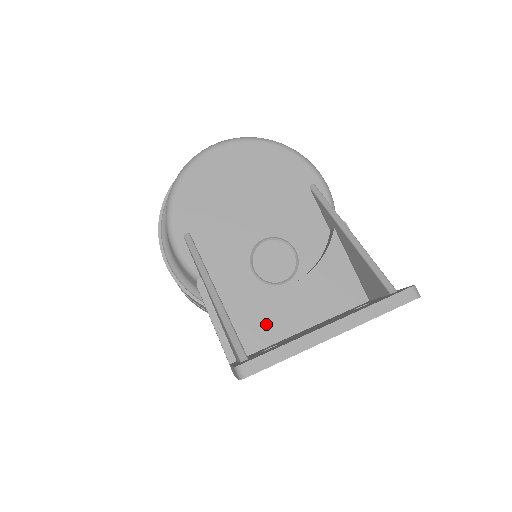
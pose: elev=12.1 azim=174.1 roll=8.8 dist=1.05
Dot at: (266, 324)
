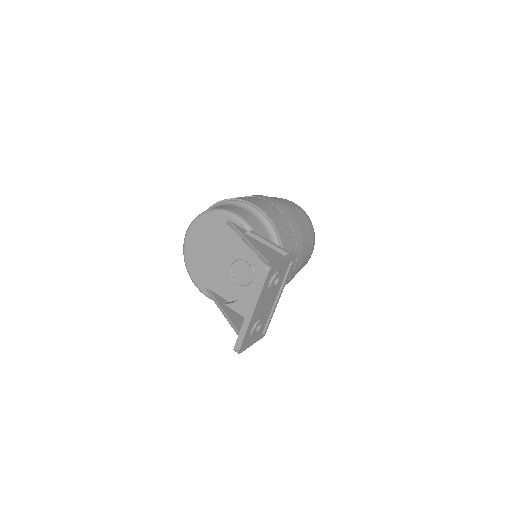
Dot at: occluded
